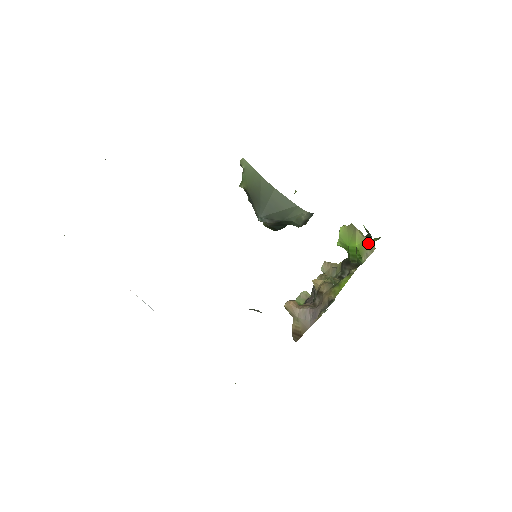
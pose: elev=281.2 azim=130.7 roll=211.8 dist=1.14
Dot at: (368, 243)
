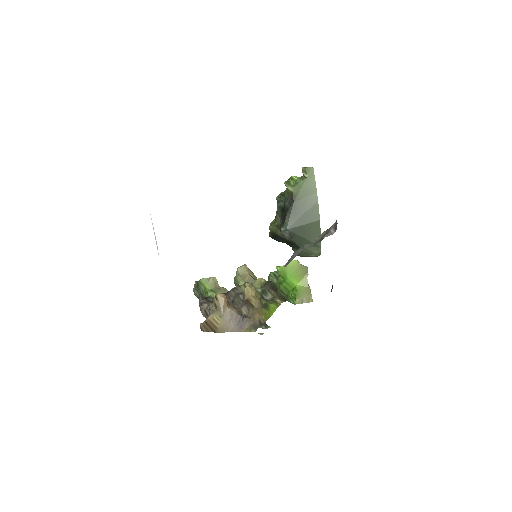
Dot at: (308, 292)
